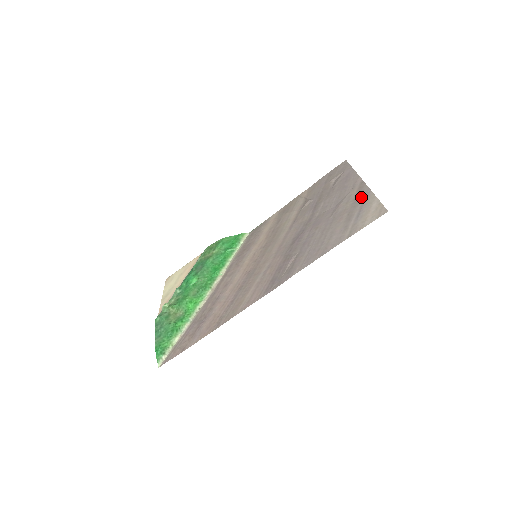
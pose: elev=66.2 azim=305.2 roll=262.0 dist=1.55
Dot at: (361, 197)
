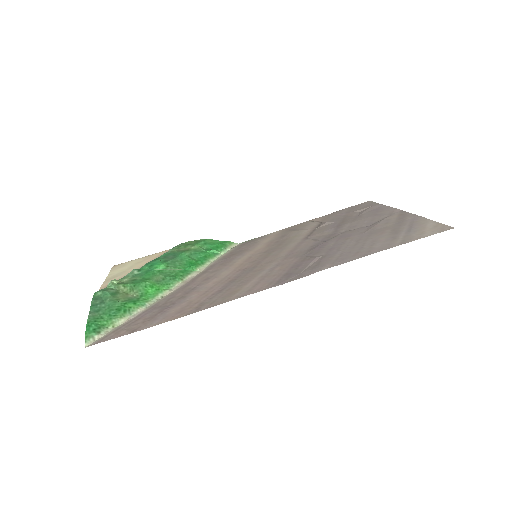
Dot at: (407, 219)
